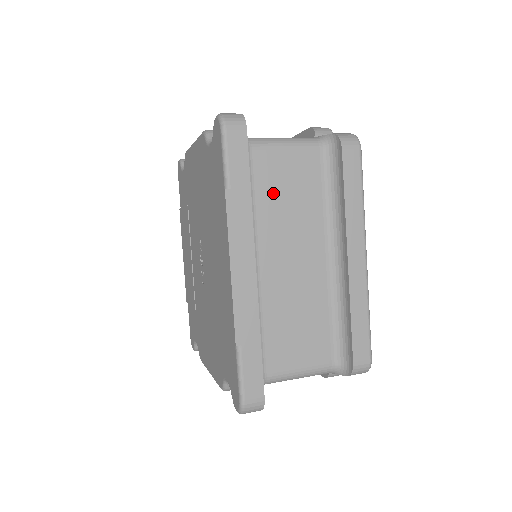
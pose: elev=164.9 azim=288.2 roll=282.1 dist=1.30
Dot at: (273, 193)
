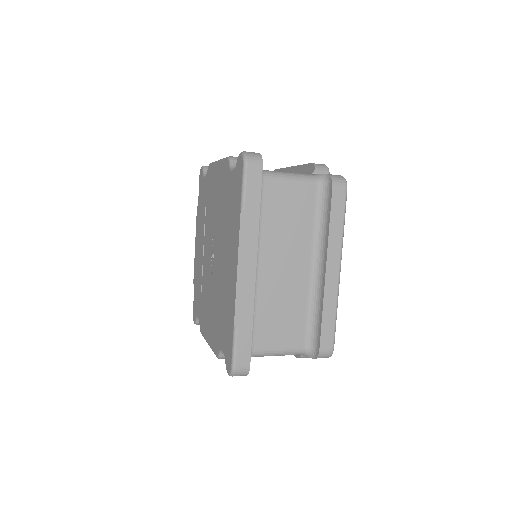
Dot at: (276, 215)
